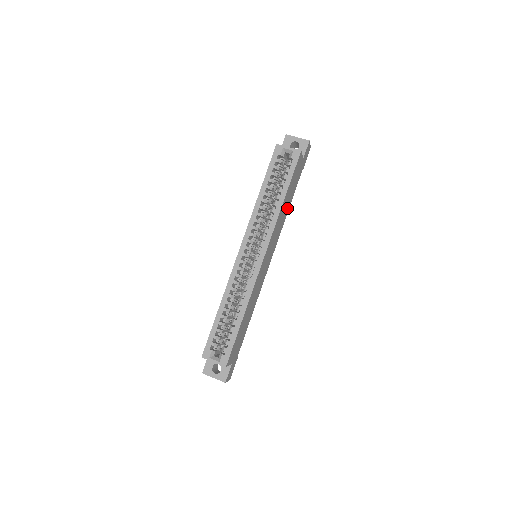
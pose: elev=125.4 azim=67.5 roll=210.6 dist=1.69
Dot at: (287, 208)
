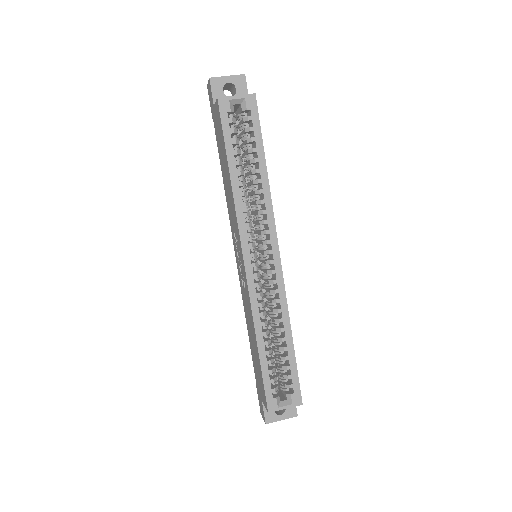
Dot at: occluded
